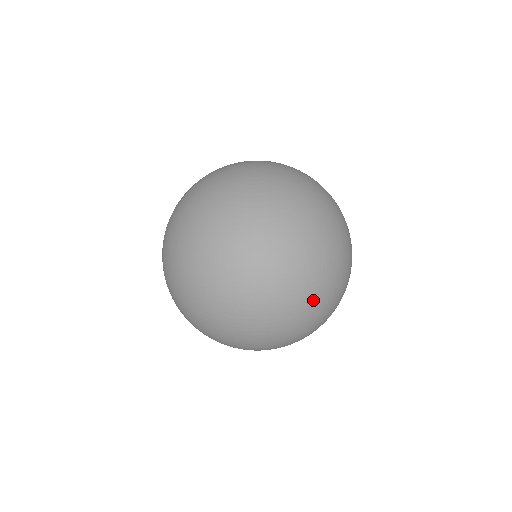
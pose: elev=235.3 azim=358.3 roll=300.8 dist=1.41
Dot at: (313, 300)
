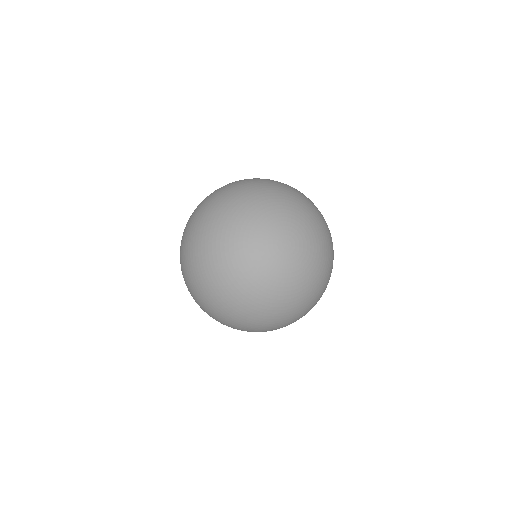
Dot at: occluded
